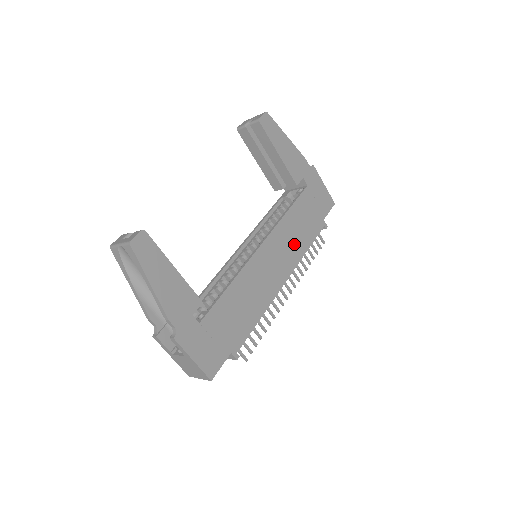
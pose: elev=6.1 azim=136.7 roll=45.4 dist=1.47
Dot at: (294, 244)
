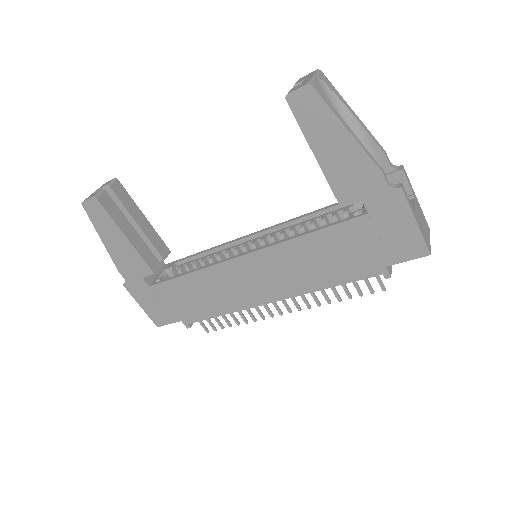
Dot at: (304, 273)
